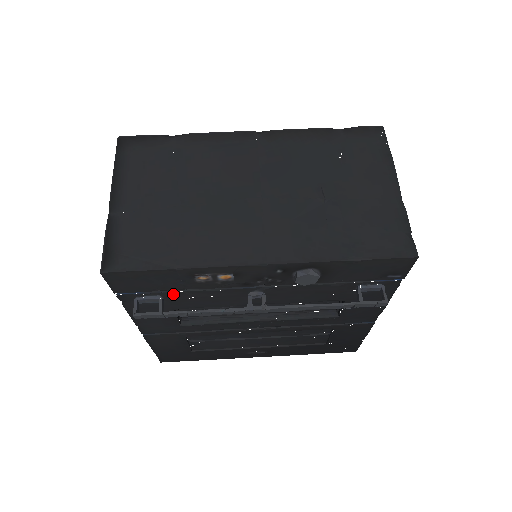
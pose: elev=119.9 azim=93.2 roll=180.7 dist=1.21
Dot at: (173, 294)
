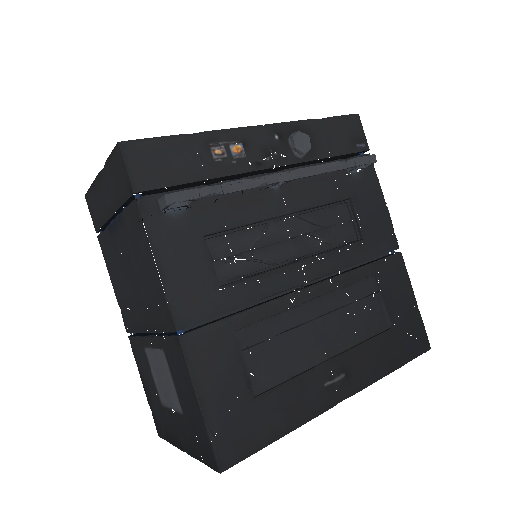
Dot at: occluded
